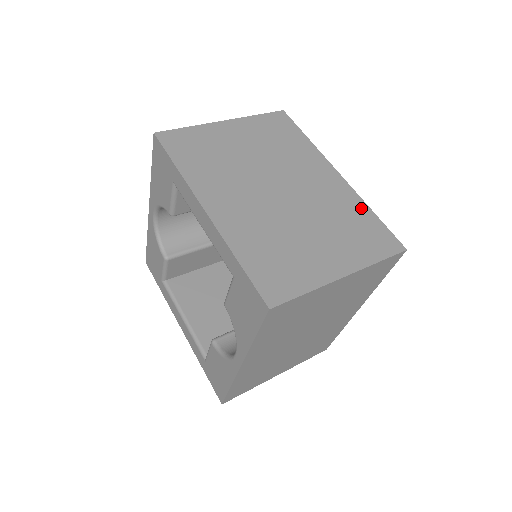
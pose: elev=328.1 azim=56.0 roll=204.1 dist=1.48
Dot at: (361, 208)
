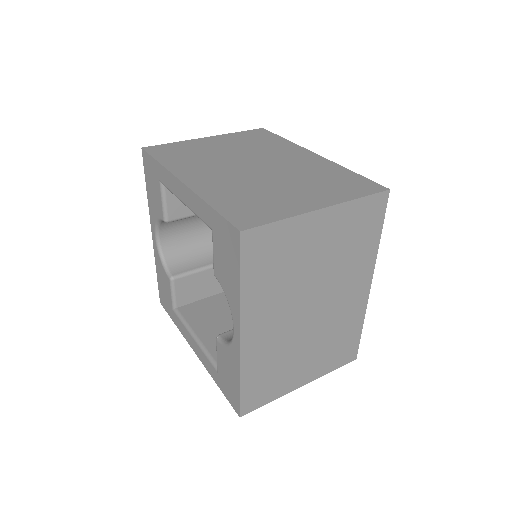
Dot at: (339, 170)
